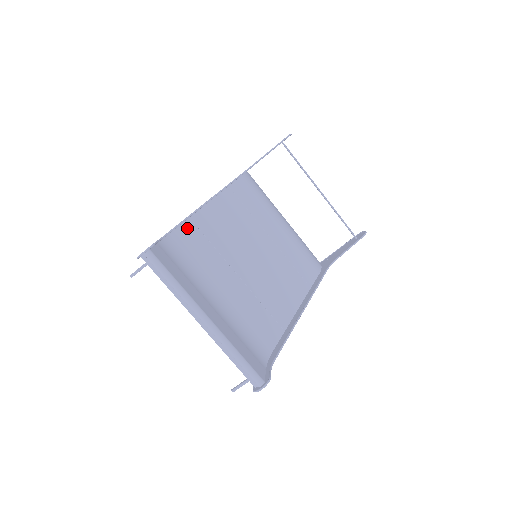
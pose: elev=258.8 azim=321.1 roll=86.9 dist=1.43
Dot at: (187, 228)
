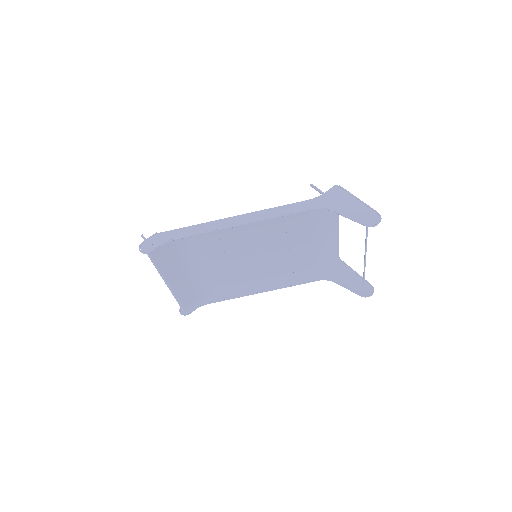
Dot at: occluded
